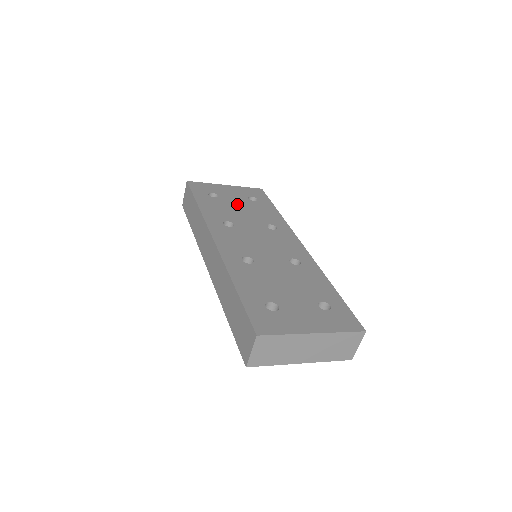
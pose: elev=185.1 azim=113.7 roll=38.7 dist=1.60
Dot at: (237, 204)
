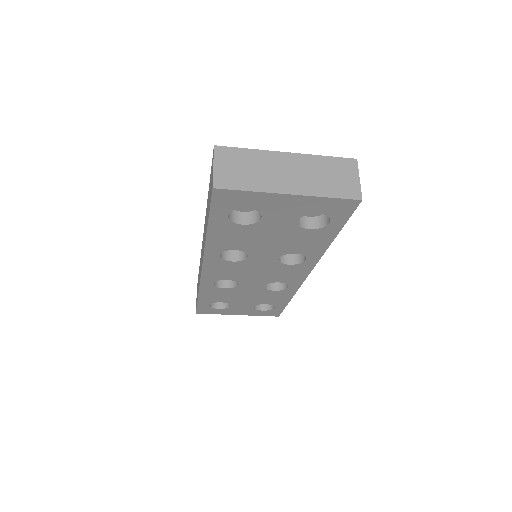
Dot at: occluded
